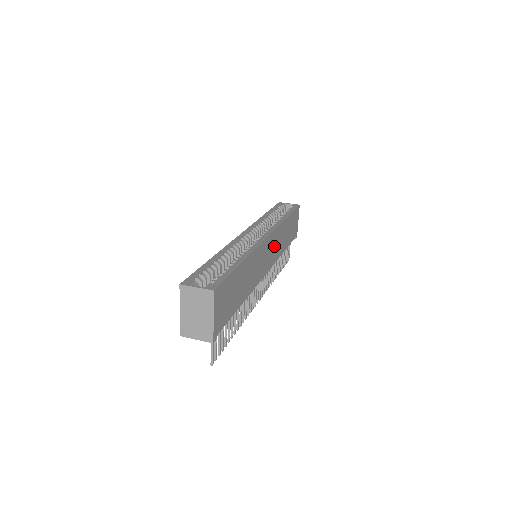
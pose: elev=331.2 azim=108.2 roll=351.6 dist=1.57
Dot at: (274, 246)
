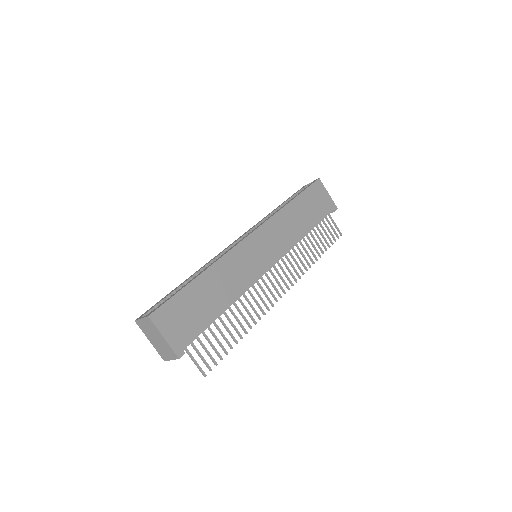
Dot at: (274, 237)
